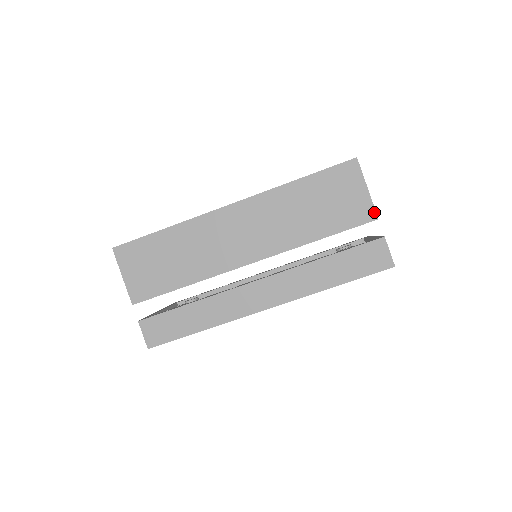
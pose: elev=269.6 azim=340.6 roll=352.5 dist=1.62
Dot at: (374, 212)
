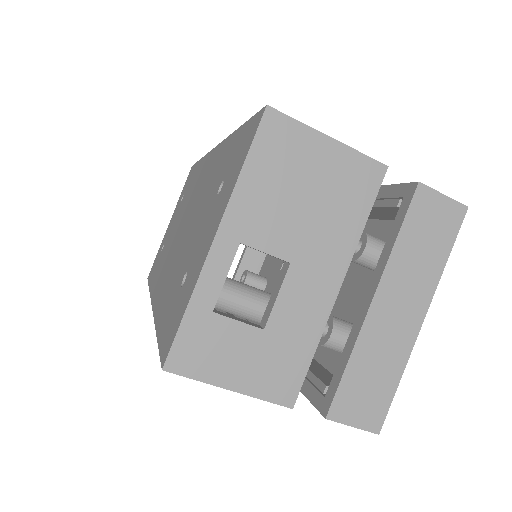
Dot at: (276, 403)
